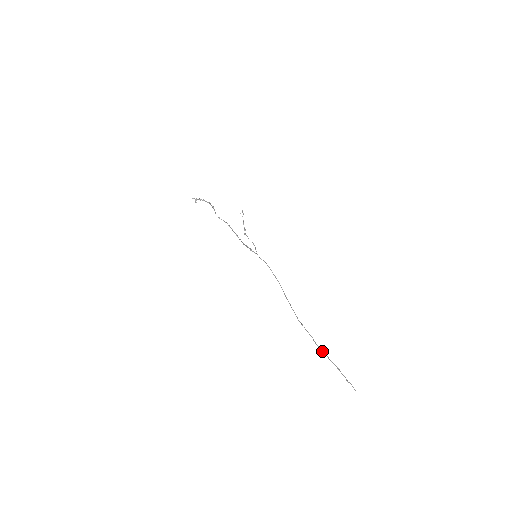
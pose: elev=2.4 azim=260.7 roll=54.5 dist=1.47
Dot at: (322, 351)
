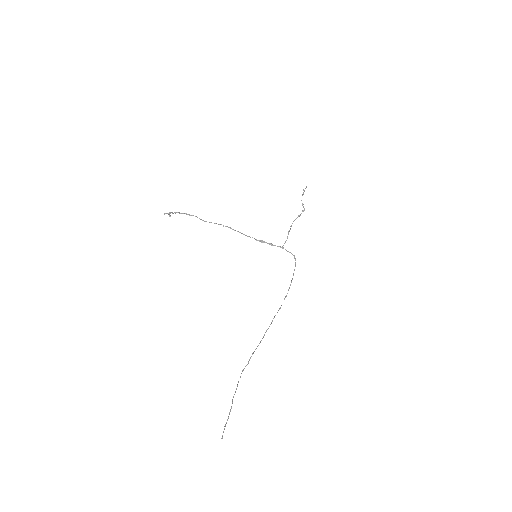
Dot at: (238, 382)
